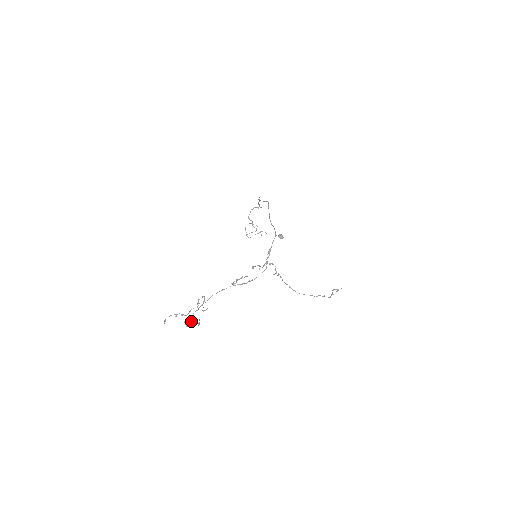
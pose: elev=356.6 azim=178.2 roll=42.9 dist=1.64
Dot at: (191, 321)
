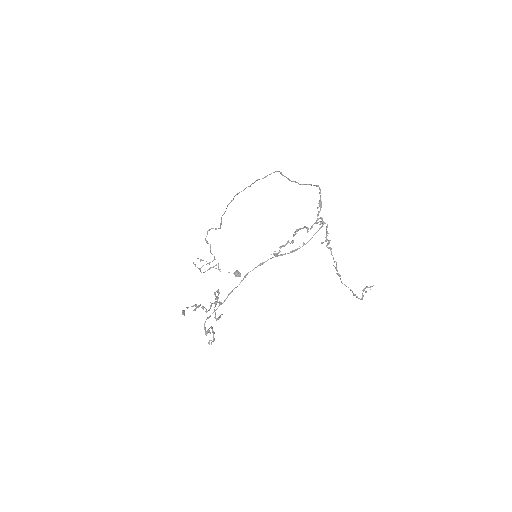
Dot at: occluded
